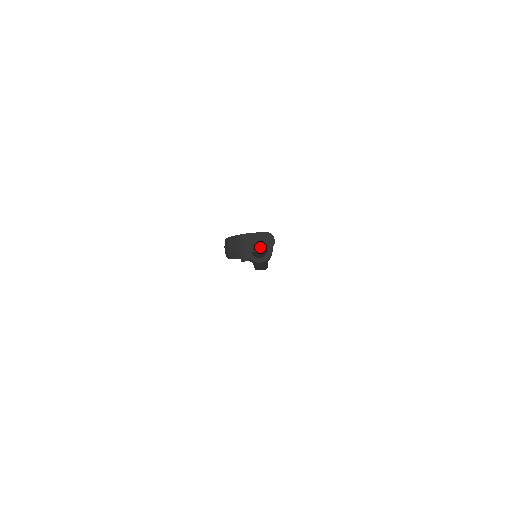
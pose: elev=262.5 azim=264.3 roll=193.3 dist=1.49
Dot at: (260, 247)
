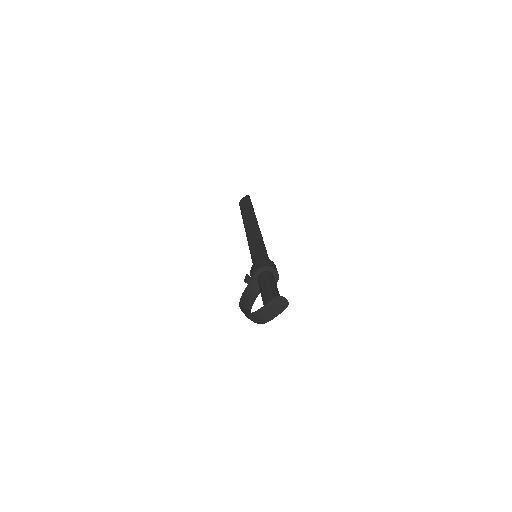
Dot at: (278, 311)
